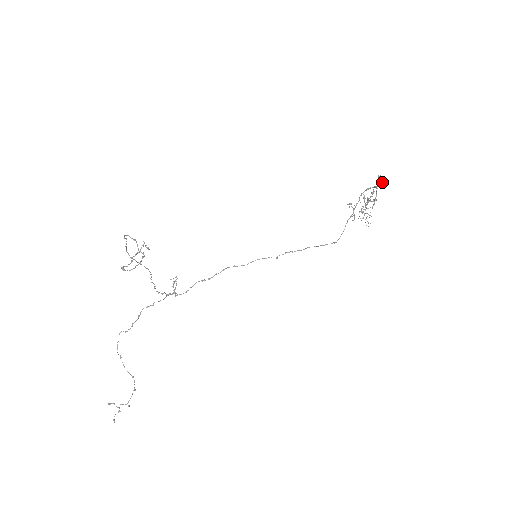
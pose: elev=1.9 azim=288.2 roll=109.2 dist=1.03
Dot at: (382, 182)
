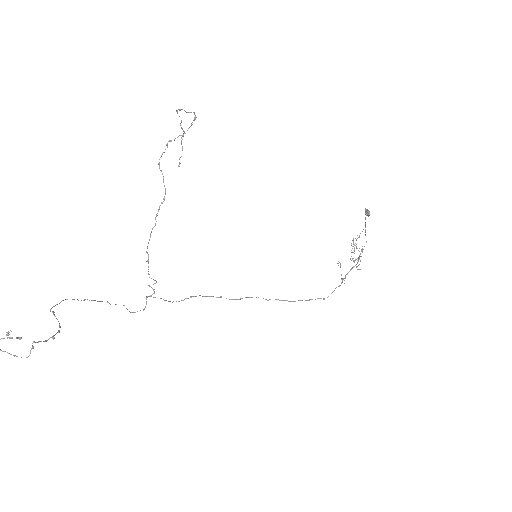
Dot at: (369, 211)
